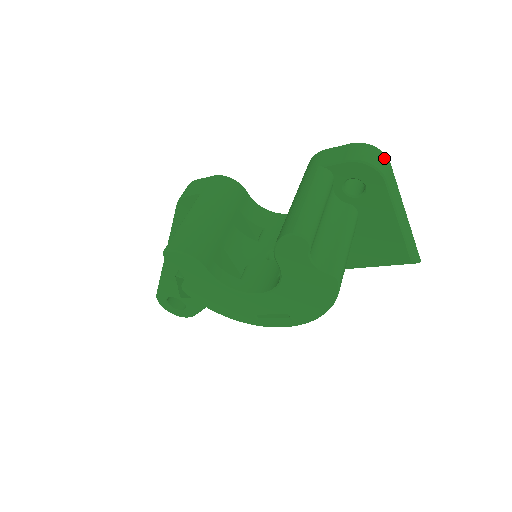
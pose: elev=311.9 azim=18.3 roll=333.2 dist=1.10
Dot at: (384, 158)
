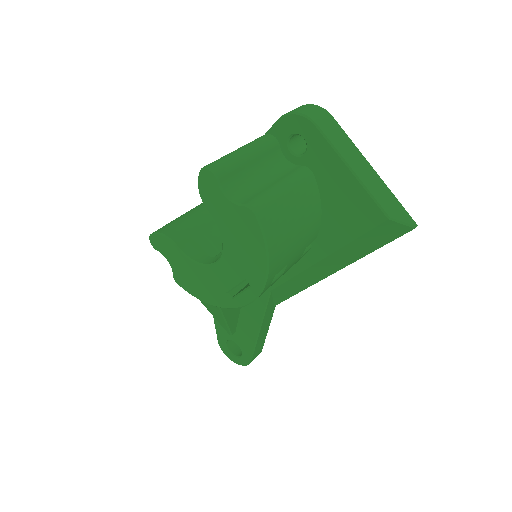
Dot at: (320, 110)
